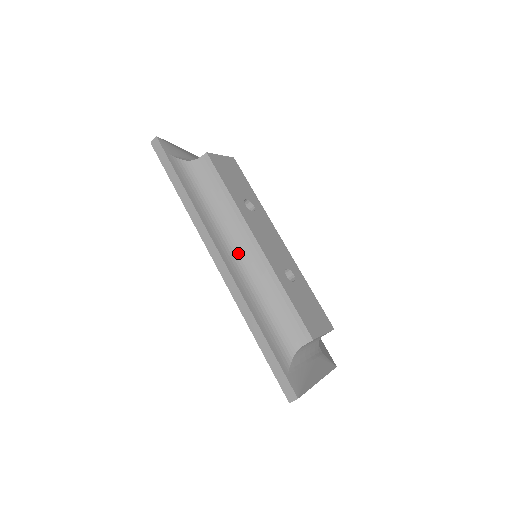
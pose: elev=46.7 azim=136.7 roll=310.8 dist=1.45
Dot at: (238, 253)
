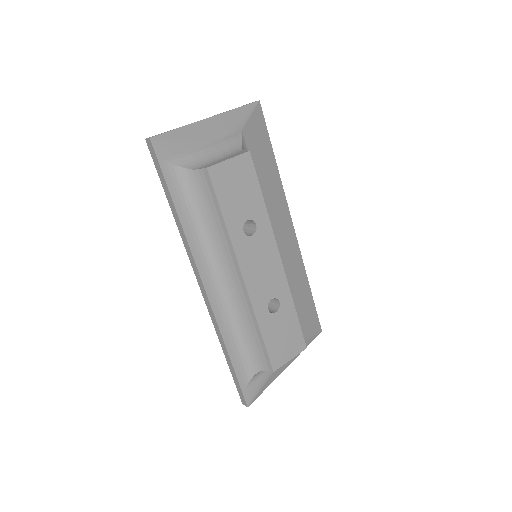
Dot at: (224, 282)
